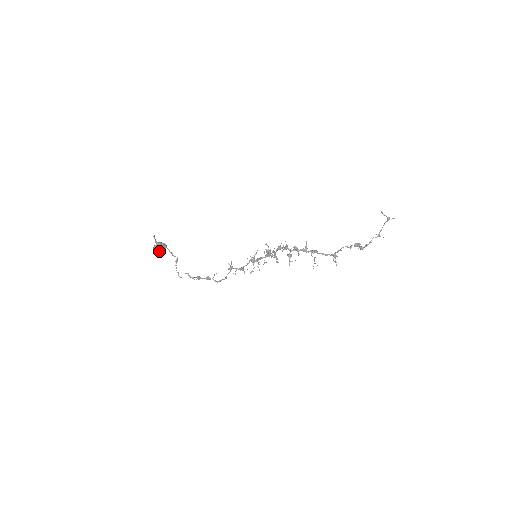
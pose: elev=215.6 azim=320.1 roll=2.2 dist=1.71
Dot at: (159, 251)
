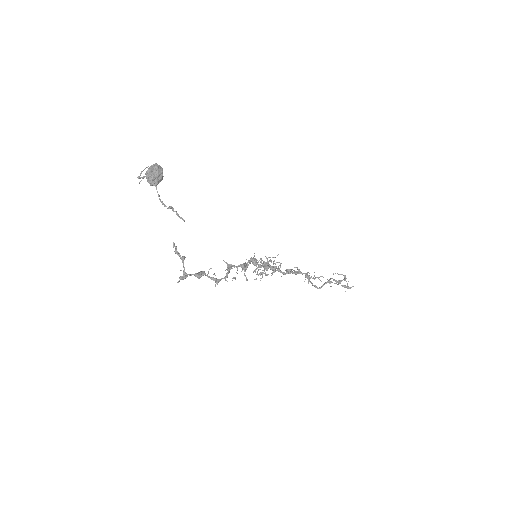
Dot at: (158, 170)
